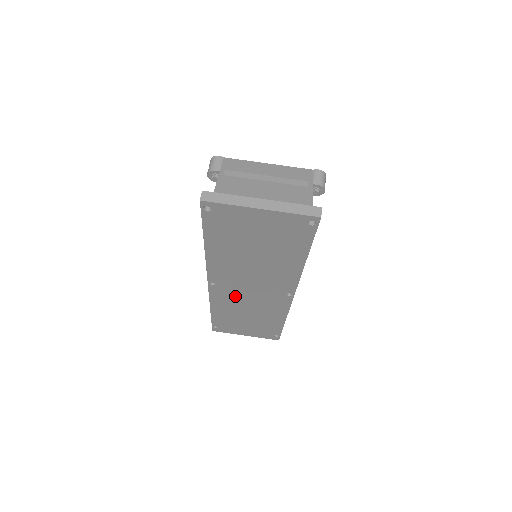
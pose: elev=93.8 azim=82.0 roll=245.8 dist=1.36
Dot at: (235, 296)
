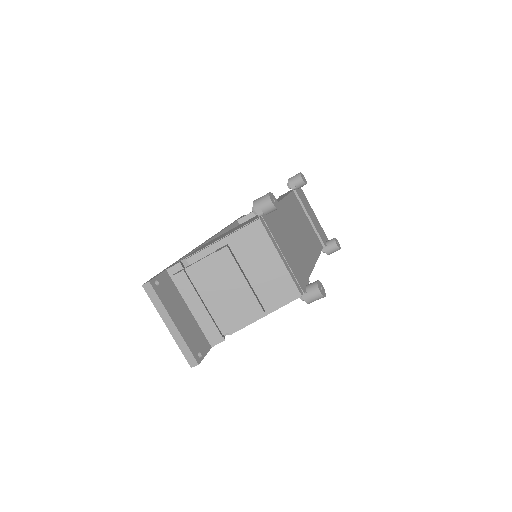
Dot at: occluded
